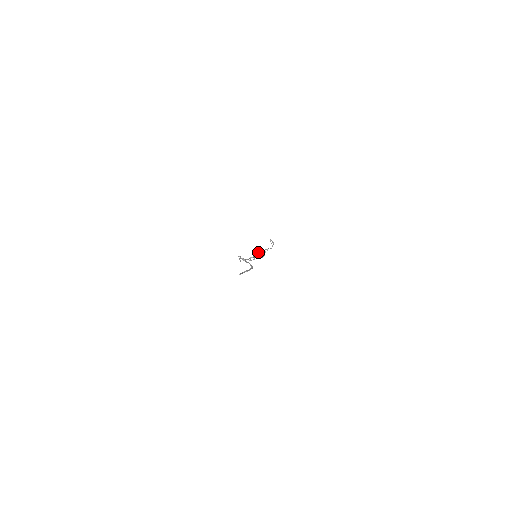
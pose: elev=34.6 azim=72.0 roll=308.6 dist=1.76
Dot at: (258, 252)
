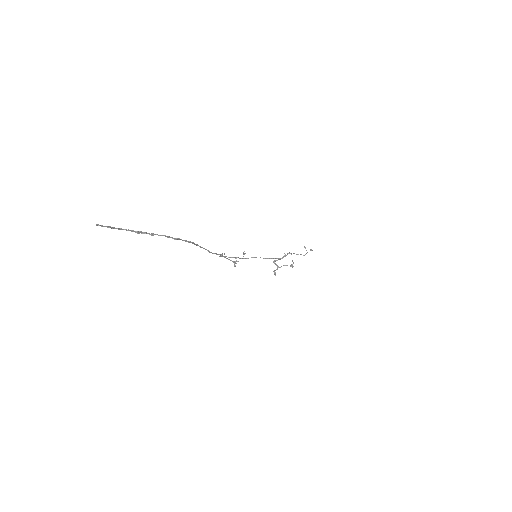
Dot at: (292, 266)
